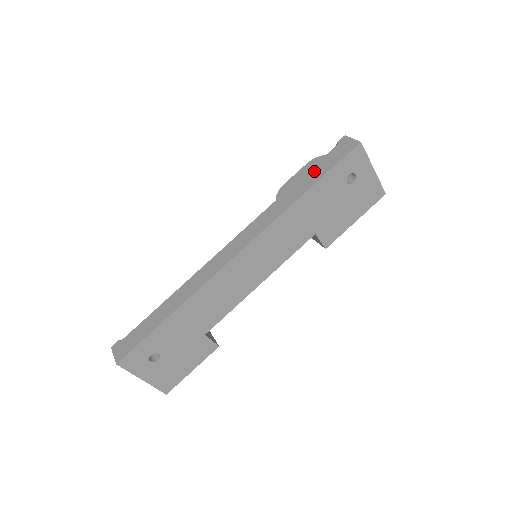
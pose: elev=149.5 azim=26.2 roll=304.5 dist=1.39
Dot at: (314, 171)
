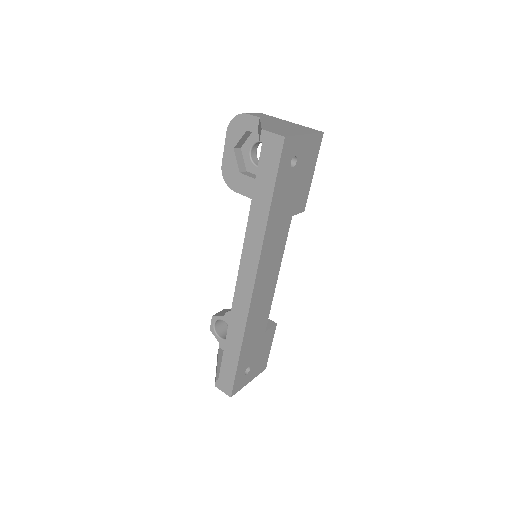
Dot at: (261, 184)
